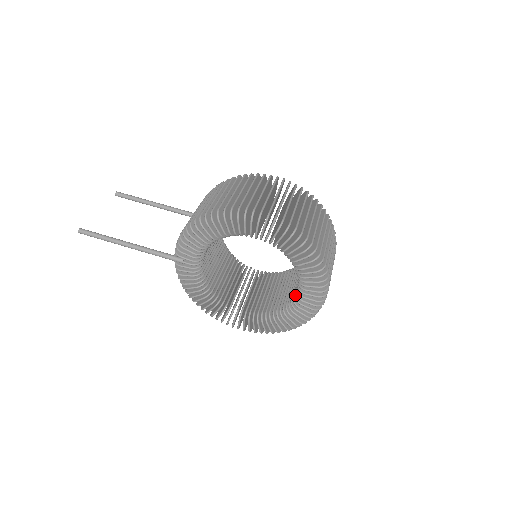
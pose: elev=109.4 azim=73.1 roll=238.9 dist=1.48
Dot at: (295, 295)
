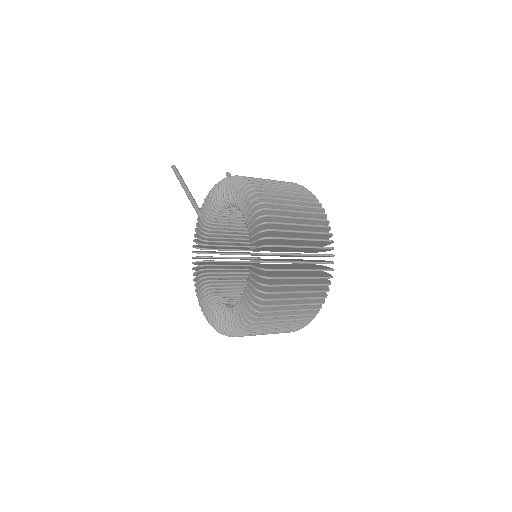
Dot at: occluded
